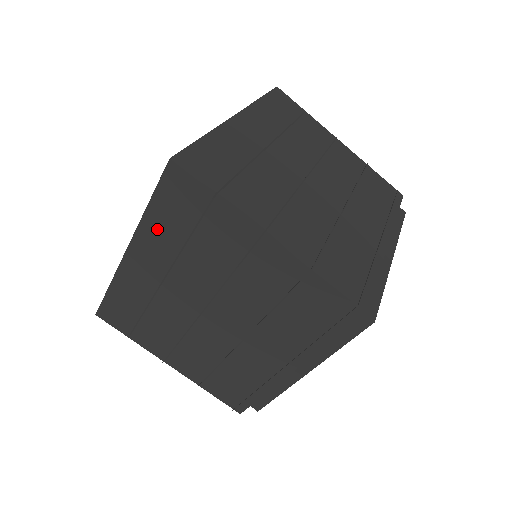
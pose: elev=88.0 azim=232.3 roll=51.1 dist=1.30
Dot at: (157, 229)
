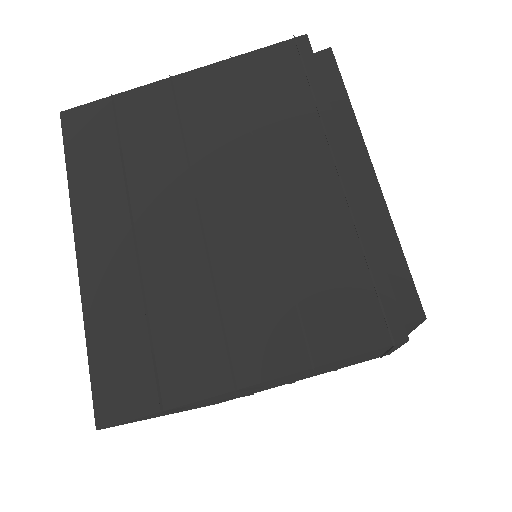
Dot at: (168, 413)
